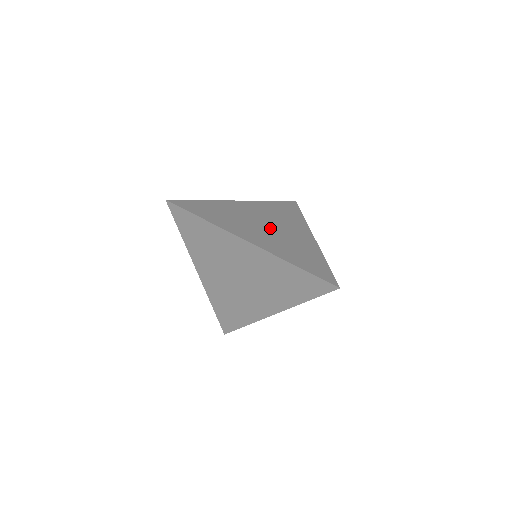
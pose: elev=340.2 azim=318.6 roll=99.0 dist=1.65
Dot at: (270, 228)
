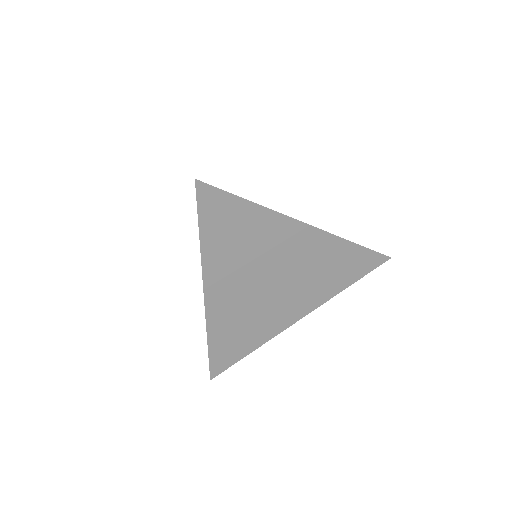
Dot at: occluded
